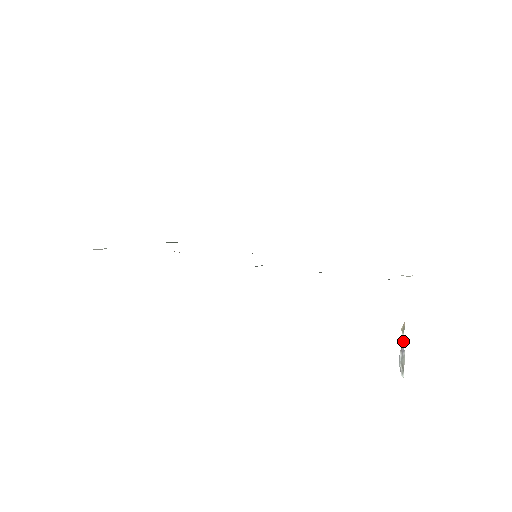
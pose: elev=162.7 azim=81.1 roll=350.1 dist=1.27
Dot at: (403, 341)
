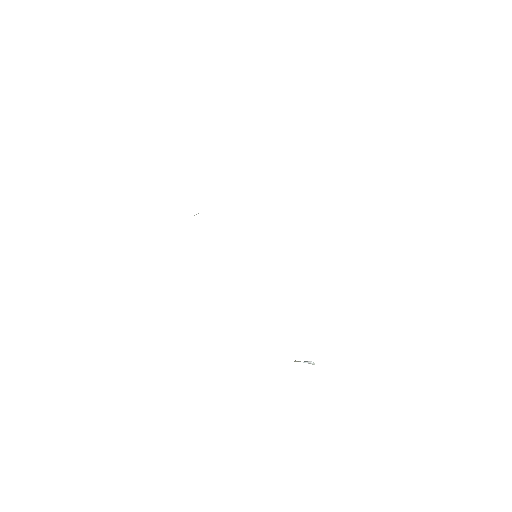
Dot at: occluded
